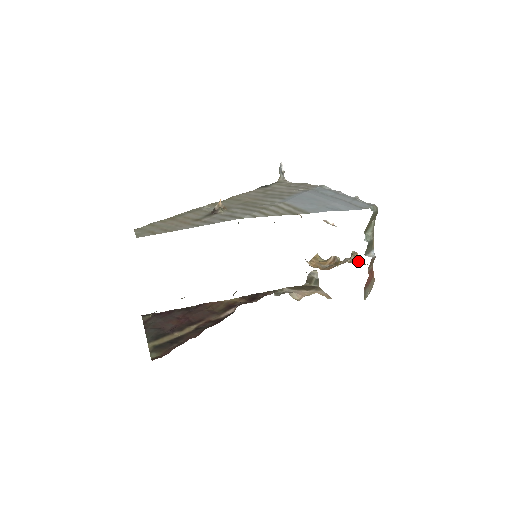
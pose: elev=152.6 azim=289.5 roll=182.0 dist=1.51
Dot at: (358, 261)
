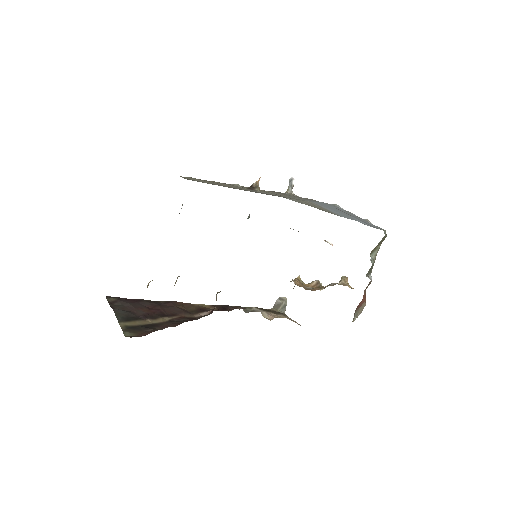
Dot at: (349, 285)
